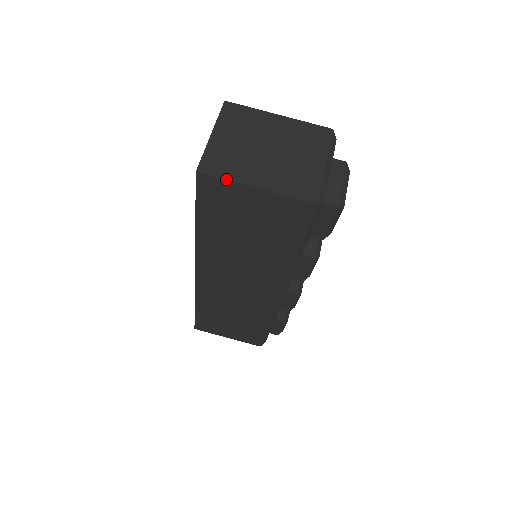
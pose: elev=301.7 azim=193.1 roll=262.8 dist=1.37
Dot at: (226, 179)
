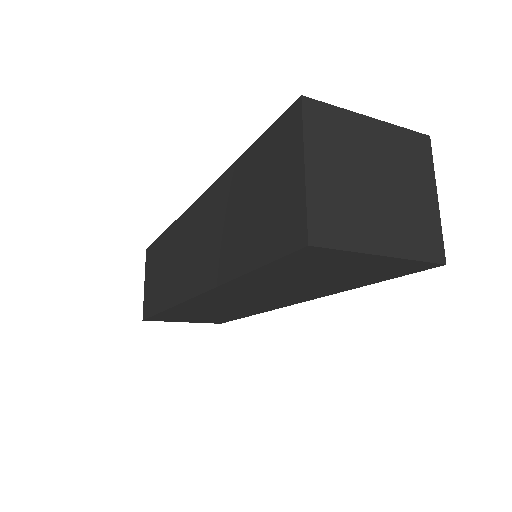
Dot at: (347, 250)
